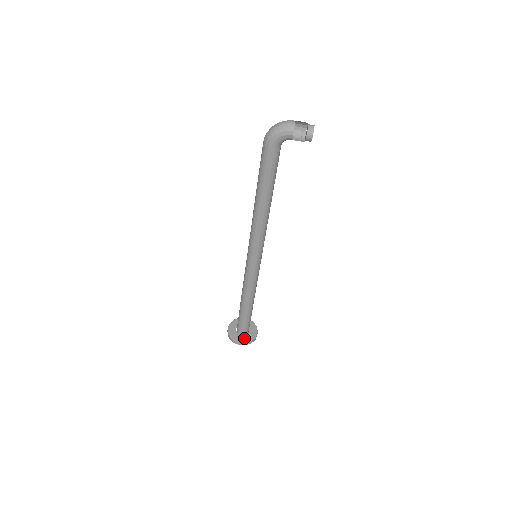
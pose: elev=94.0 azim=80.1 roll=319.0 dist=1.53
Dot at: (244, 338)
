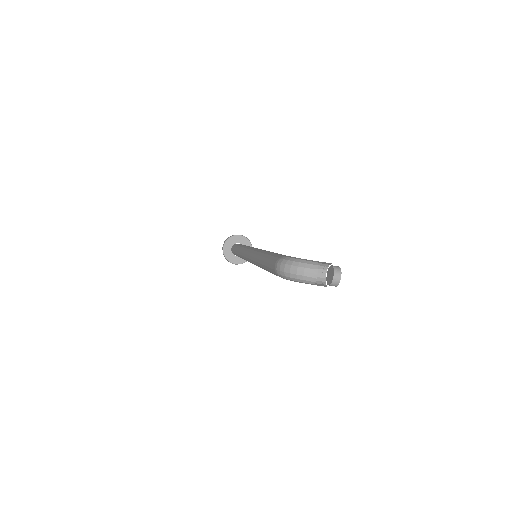
Dot at: (239, 260)
